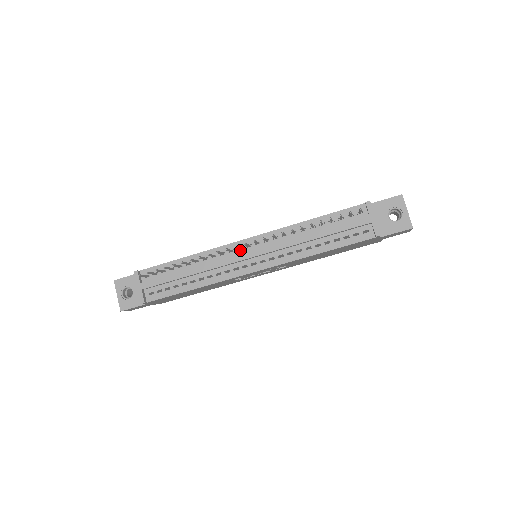
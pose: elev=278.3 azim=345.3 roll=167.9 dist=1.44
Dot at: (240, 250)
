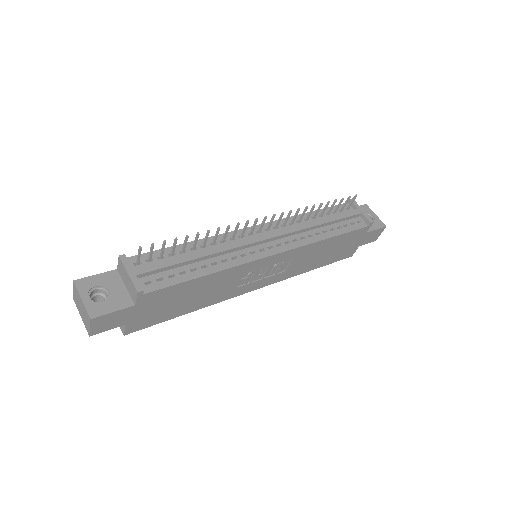
Dot at: (251, 235)
